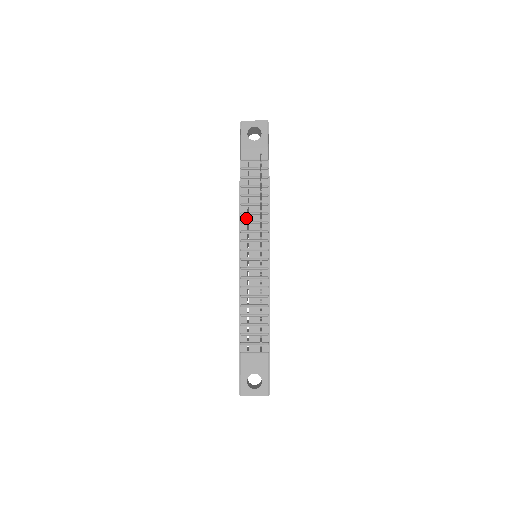
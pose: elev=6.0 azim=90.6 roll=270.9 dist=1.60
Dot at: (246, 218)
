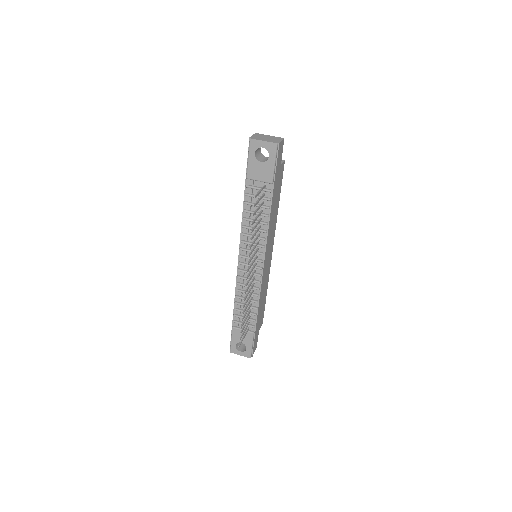
Dot at: (247, 230)
